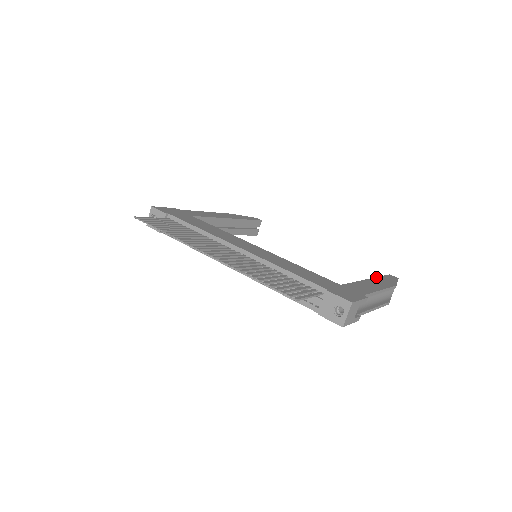
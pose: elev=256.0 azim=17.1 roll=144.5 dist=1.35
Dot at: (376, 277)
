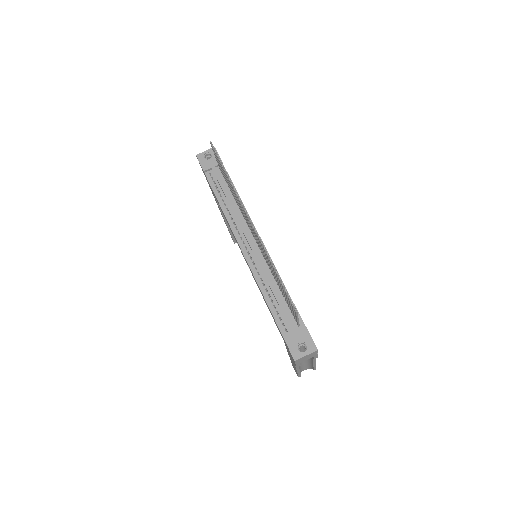
Dot at: occluded
